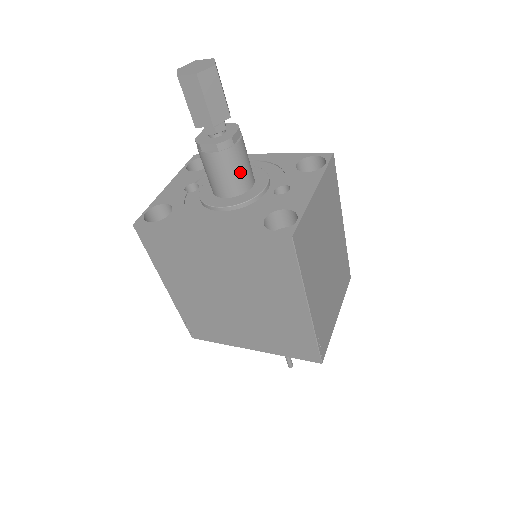
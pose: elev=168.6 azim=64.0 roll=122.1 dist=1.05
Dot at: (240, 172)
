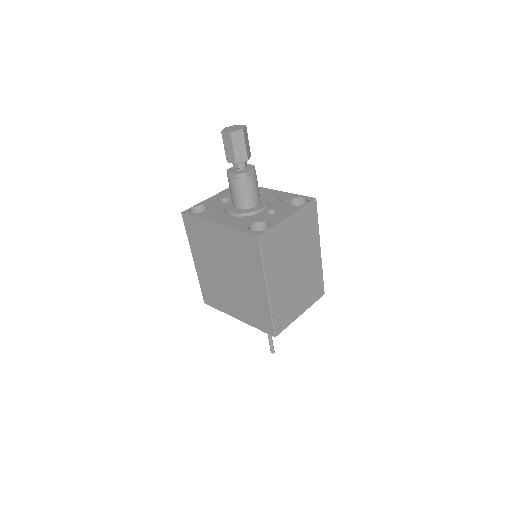
Dot at: (248, 195)
